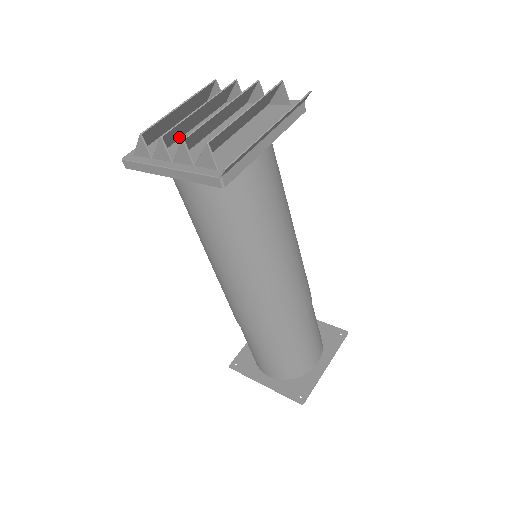
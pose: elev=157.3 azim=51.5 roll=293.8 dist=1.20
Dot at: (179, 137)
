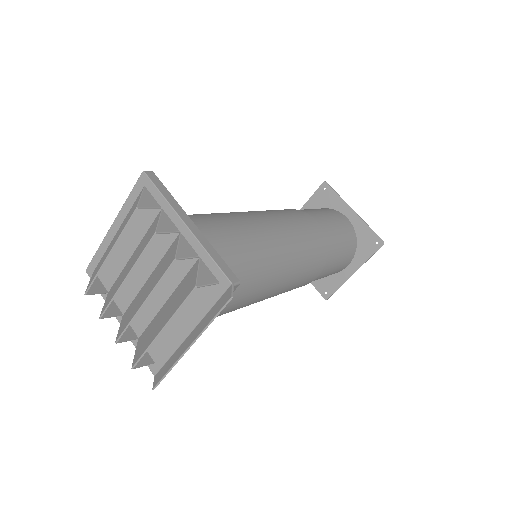
Dot at: occluded
